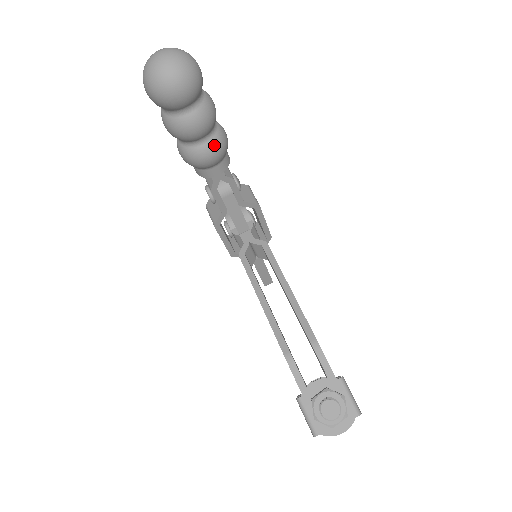
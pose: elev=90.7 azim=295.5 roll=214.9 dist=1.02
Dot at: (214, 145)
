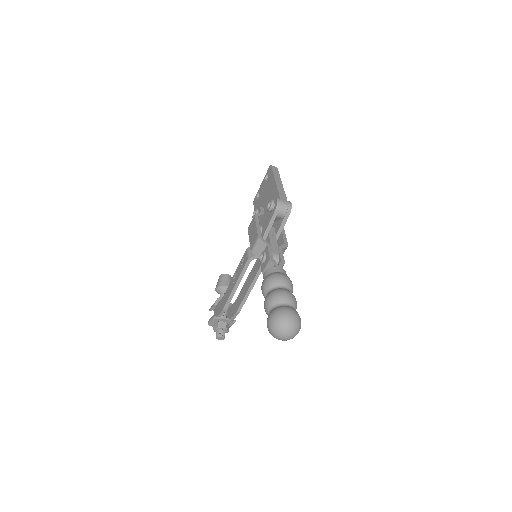
Dot at: occluded
